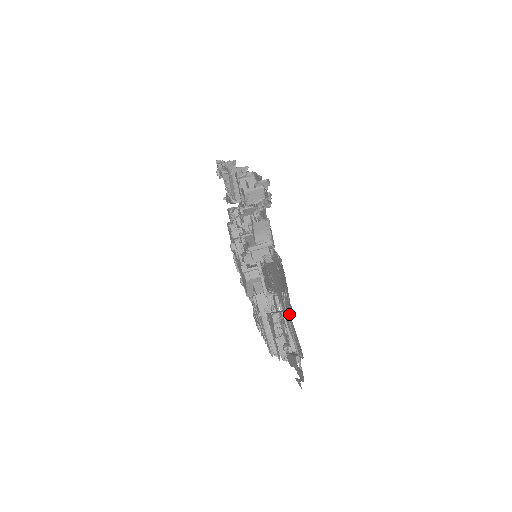
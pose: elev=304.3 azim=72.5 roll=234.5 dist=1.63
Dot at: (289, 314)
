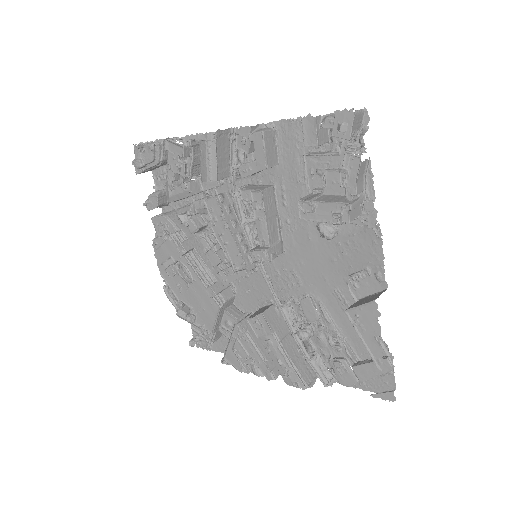
Dot at: occluded
